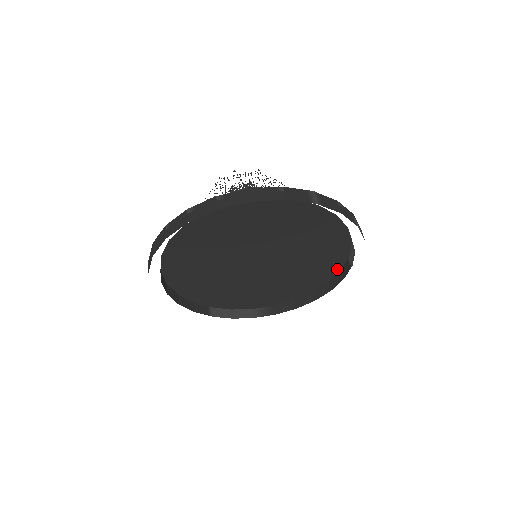
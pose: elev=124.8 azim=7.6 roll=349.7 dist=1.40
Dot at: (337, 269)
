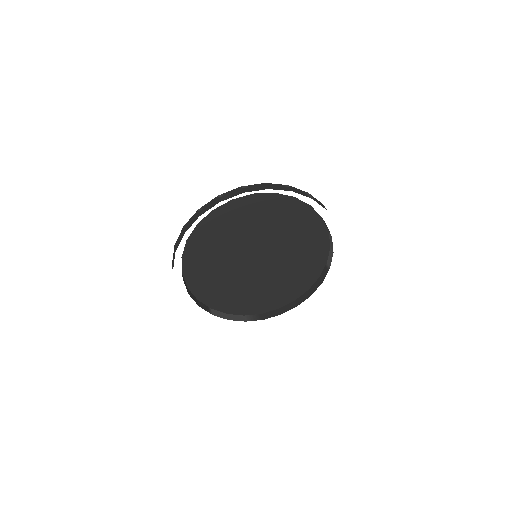
Dot at: (316, 276)
